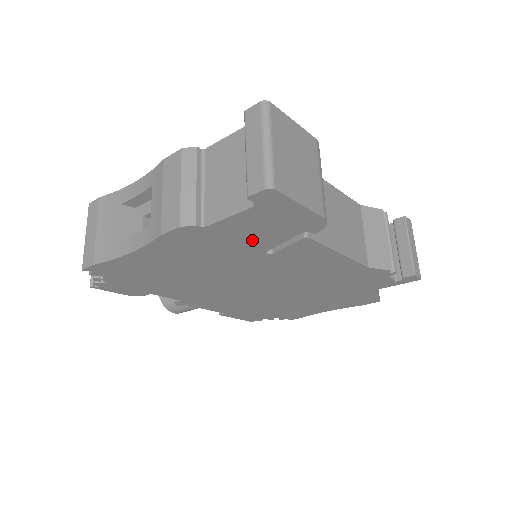
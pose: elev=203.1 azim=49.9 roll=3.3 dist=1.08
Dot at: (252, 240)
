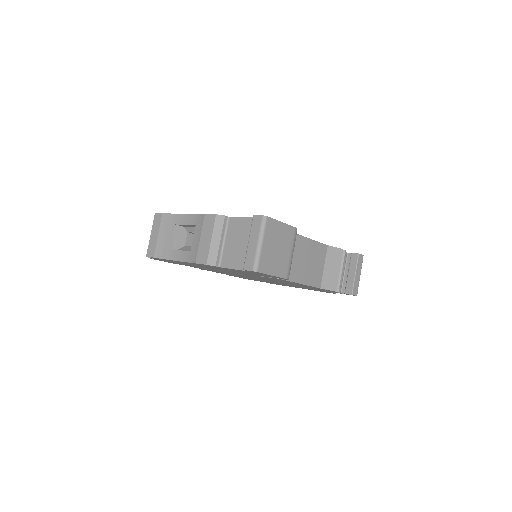
Dot at: (247, 273)
